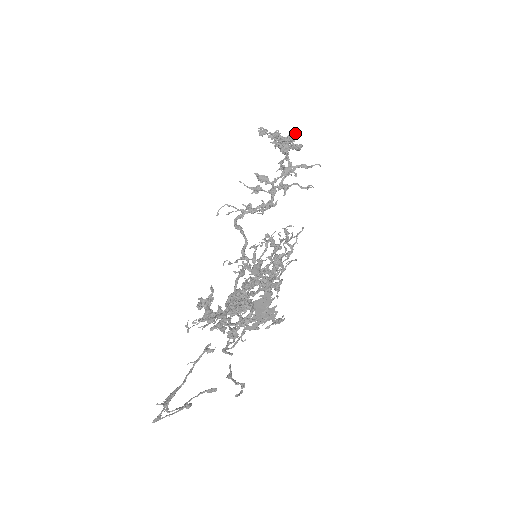
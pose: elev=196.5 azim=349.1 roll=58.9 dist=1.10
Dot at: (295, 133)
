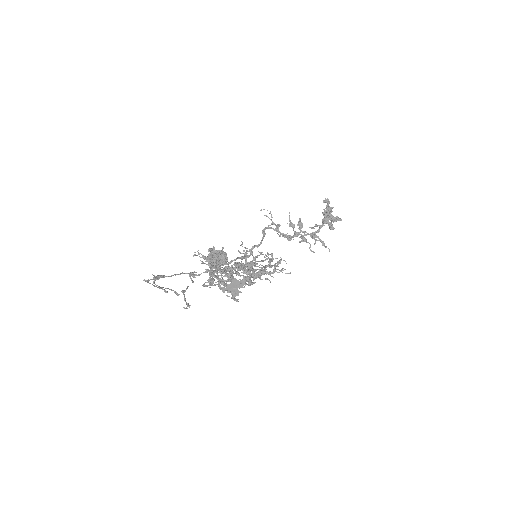
Dot at: (339, 220)
